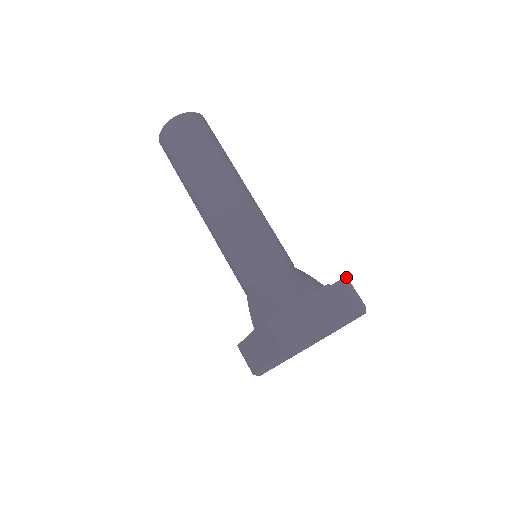
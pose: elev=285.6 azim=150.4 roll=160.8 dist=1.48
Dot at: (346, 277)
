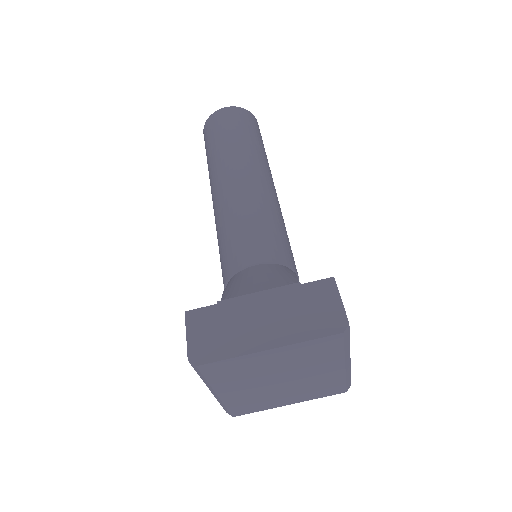
Dot at: (332, 277)
